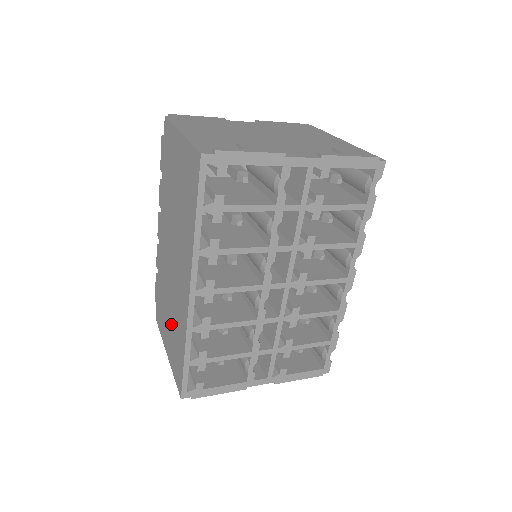
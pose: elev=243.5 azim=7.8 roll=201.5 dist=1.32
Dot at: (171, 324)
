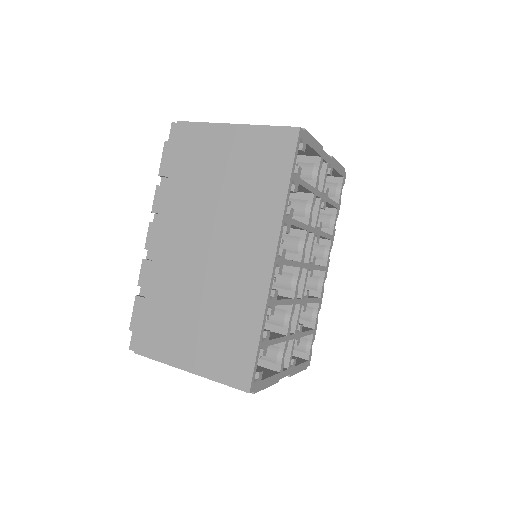
Dot at: (207, 324)
